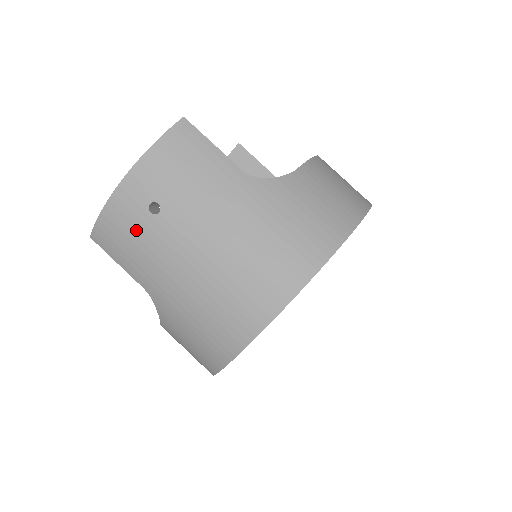
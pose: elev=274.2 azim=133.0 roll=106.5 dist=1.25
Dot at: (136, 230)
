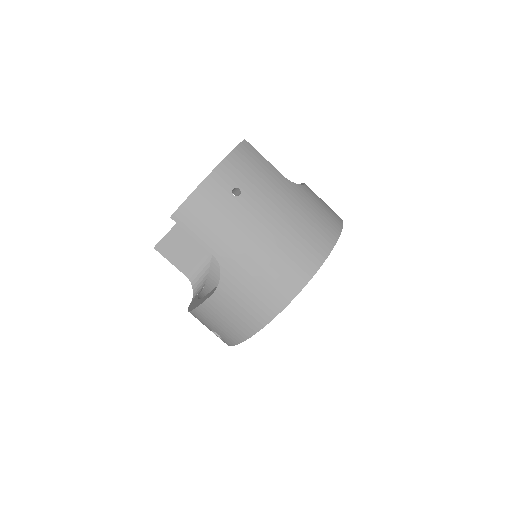
Dot at: (221, 207)
